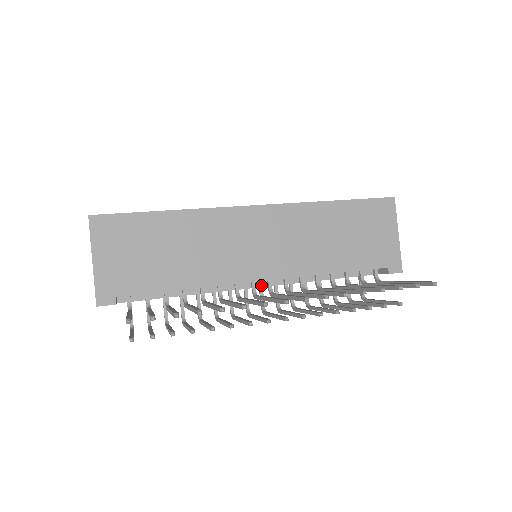
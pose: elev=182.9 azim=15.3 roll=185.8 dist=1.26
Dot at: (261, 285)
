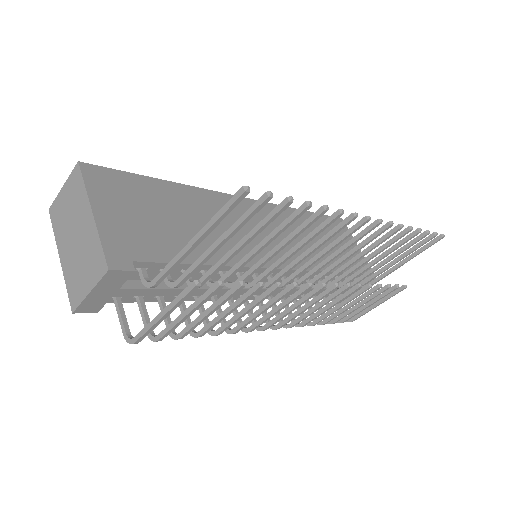
Dot at: occluded
